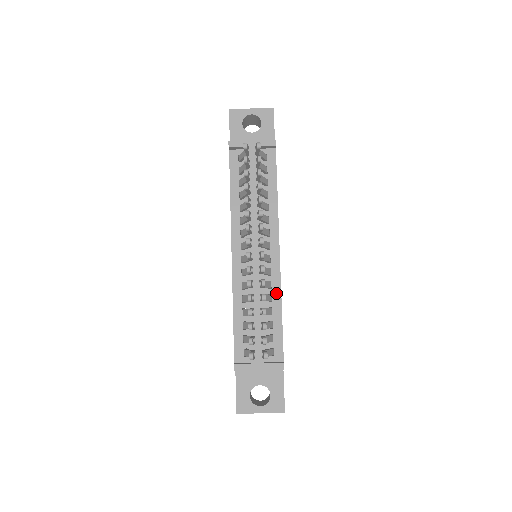
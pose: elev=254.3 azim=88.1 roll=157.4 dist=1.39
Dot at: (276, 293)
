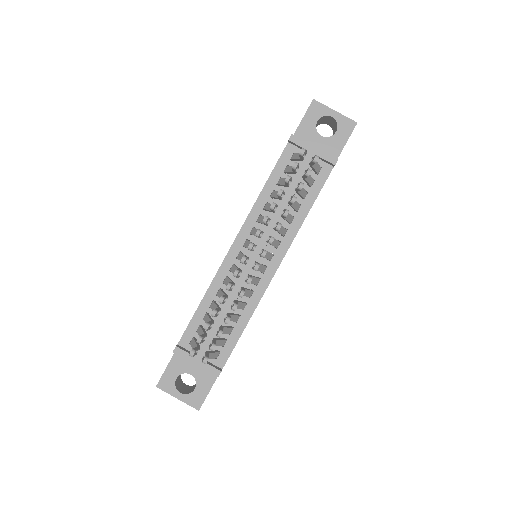
Dot at: (252, 305)
